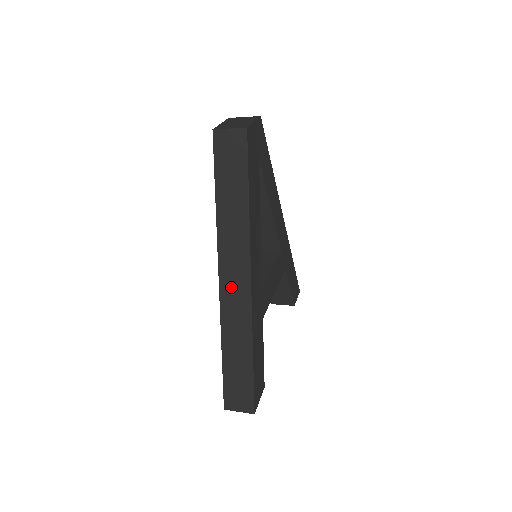
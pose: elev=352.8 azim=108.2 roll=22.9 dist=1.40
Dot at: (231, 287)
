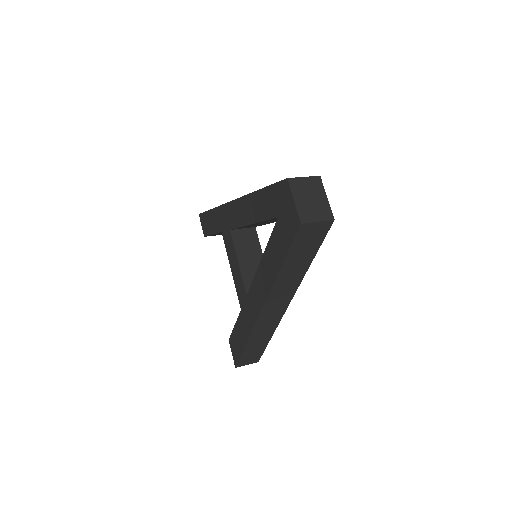
Dot at: (270, 313)
